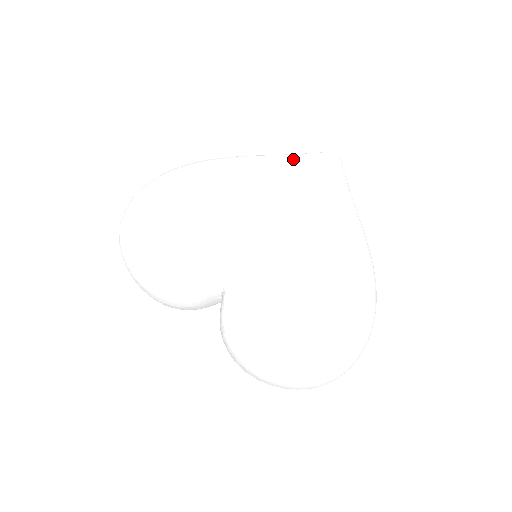
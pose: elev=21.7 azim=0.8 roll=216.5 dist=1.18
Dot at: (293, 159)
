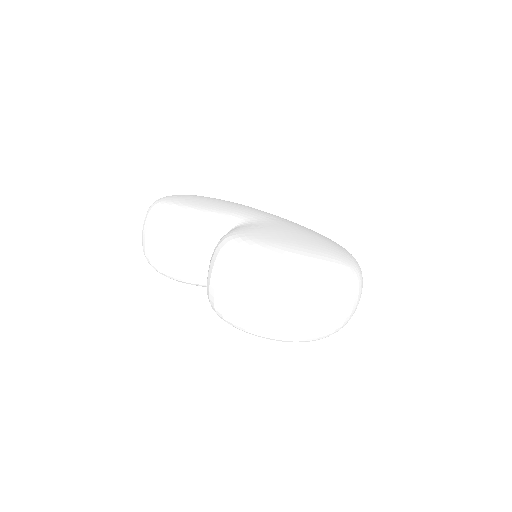
Dot at: occluded
